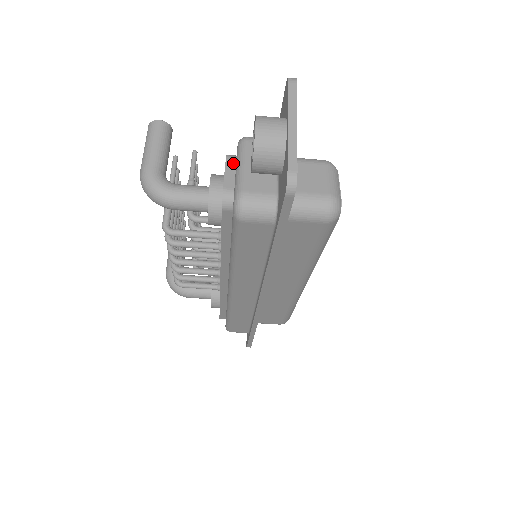
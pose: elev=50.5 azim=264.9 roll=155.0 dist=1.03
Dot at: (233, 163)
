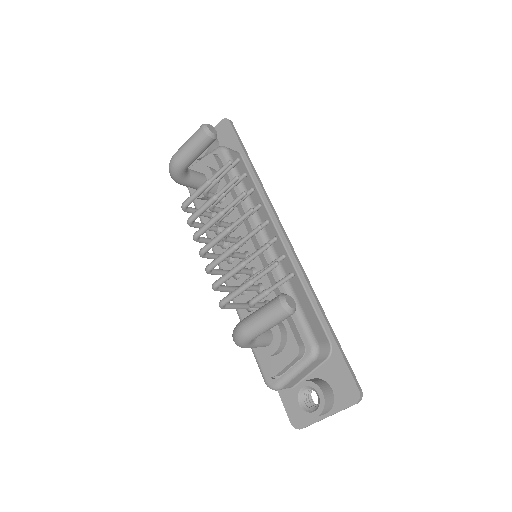
Dot at: (296, 361)
